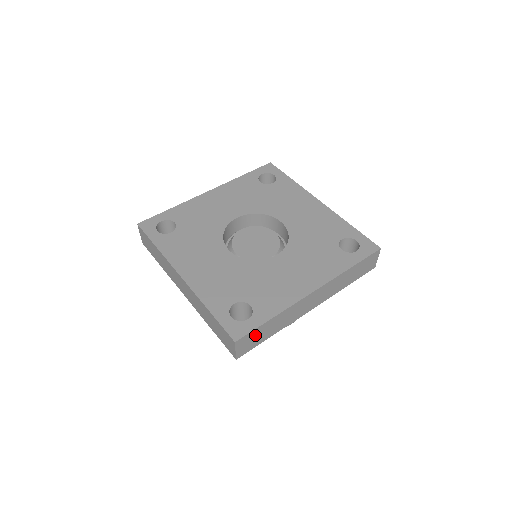
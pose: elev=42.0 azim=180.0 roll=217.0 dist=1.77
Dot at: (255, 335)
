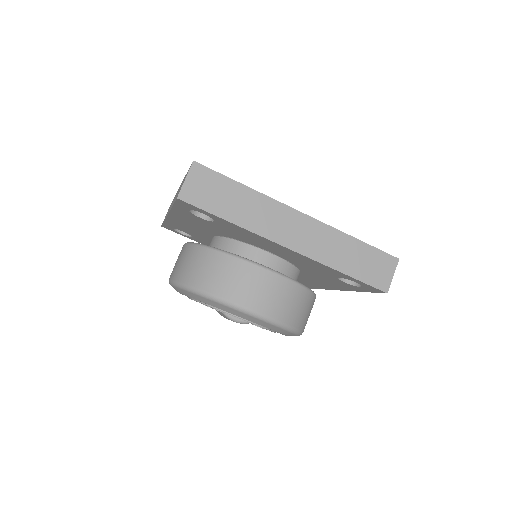
Dot at: (215, 186)
